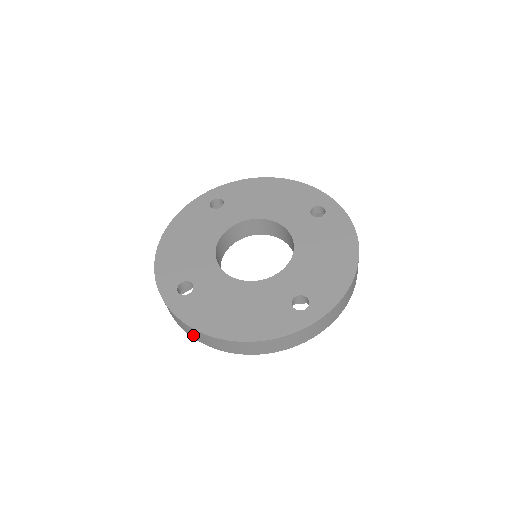
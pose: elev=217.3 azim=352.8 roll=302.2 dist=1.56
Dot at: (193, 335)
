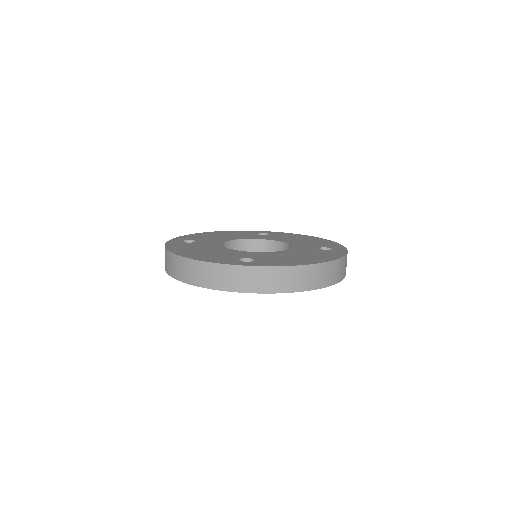
Dot at: (165, 263)
